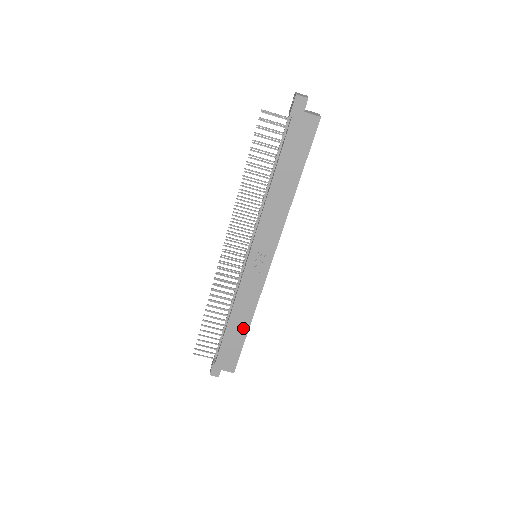
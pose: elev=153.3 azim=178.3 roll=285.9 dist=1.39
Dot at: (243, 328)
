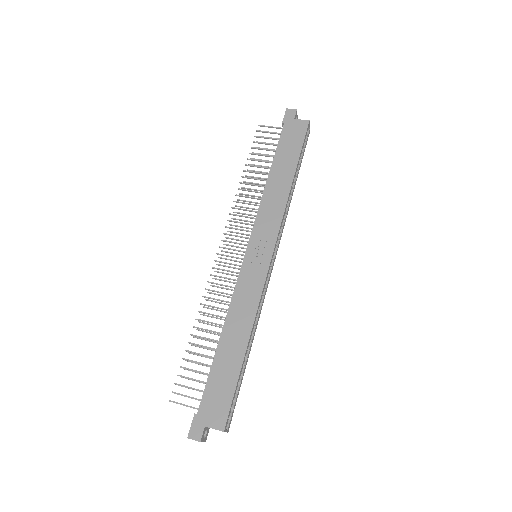
Dot at: (239, 348)
